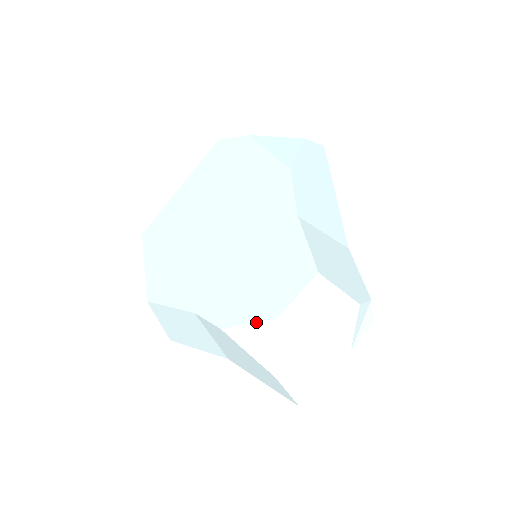
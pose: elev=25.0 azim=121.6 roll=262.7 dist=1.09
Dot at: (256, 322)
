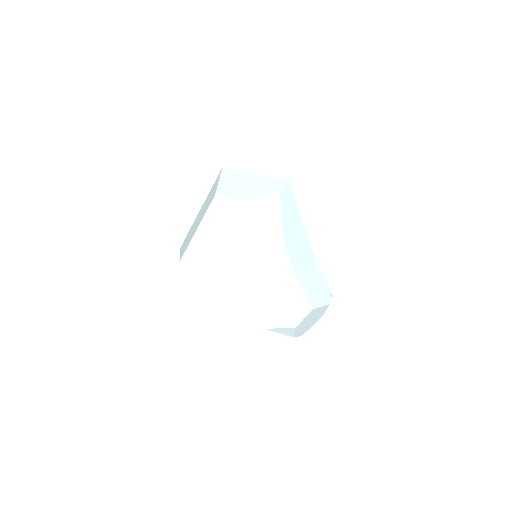
Dot at: (285, 328)
